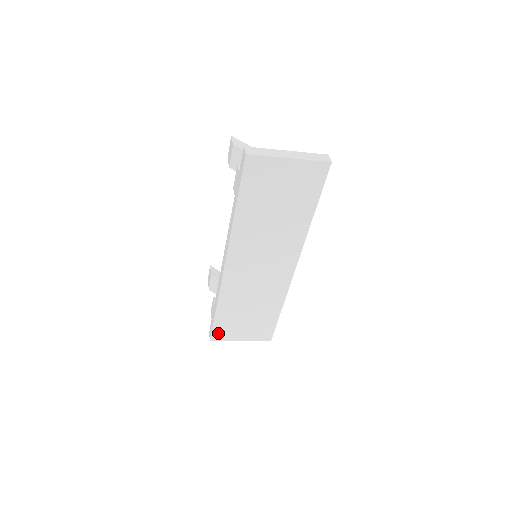
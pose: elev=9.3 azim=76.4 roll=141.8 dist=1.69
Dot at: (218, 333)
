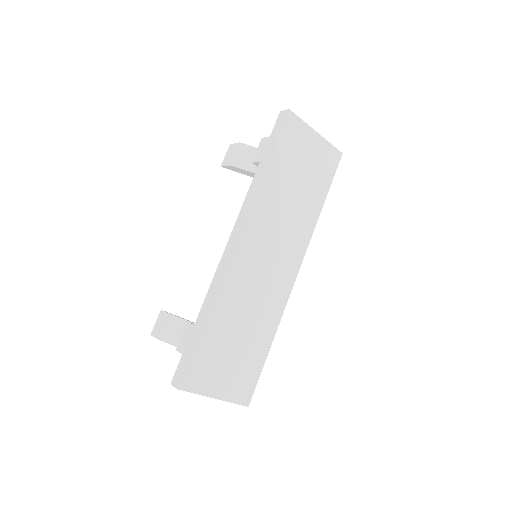
Dot at: (193, 373)
